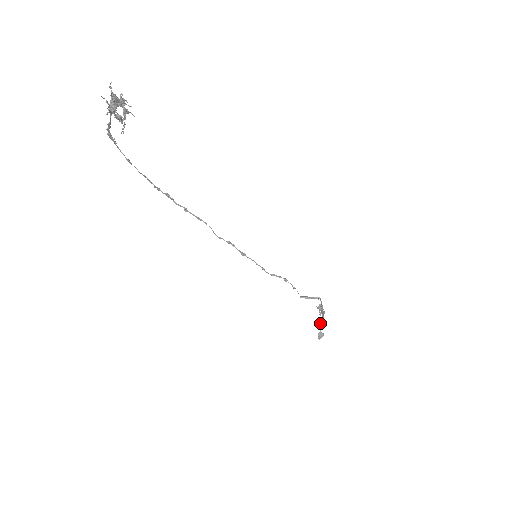
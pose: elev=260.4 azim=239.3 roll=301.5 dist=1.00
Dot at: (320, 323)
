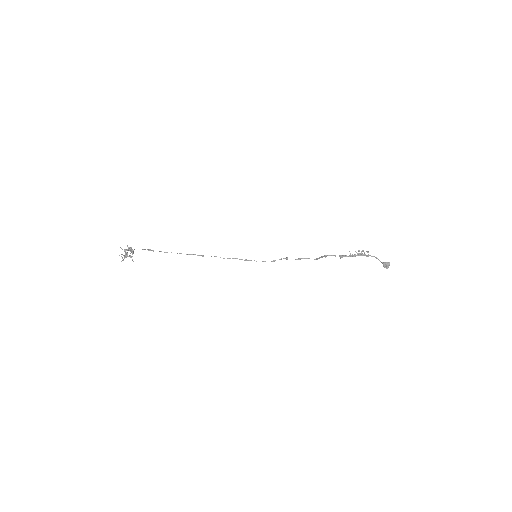
Dot at: (376, 258)
